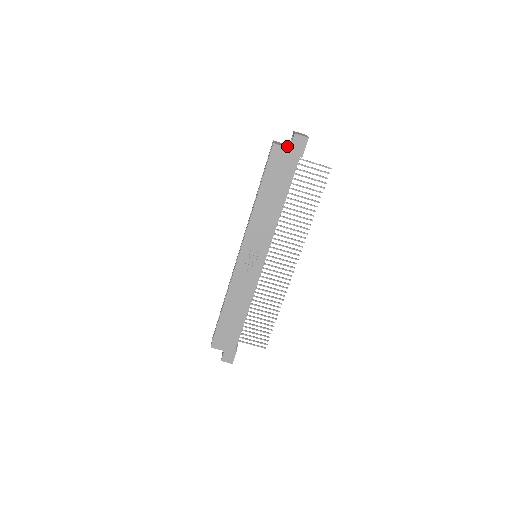
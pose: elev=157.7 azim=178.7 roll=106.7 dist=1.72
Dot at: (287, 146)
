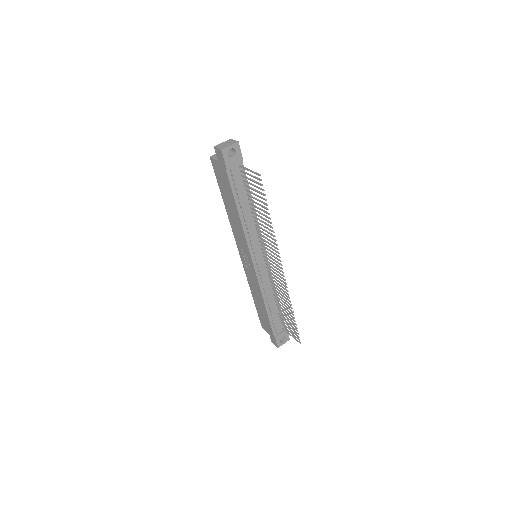
Dot at: occluded
